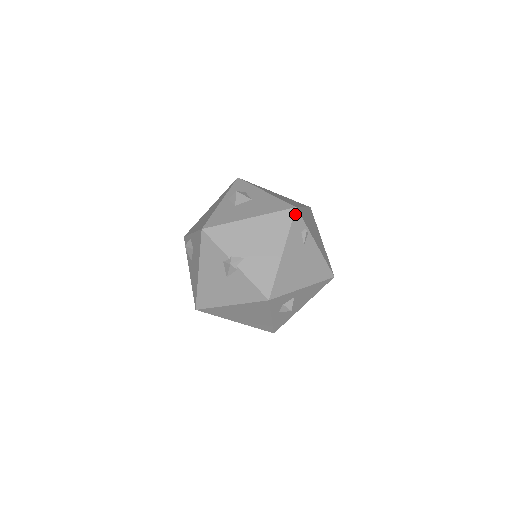
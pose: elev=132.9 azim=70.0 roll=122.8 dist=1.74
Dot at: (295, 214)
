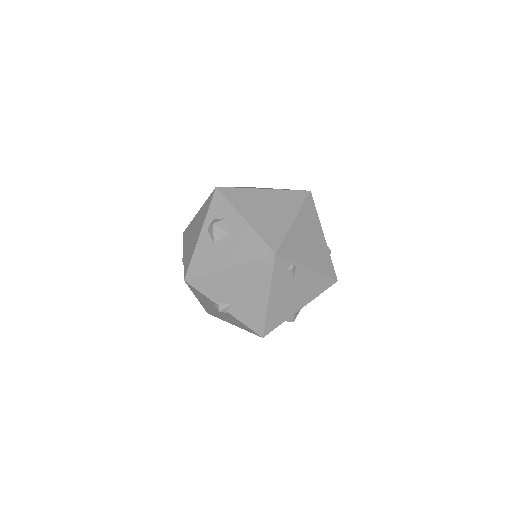
Dot at: (275, 260)
